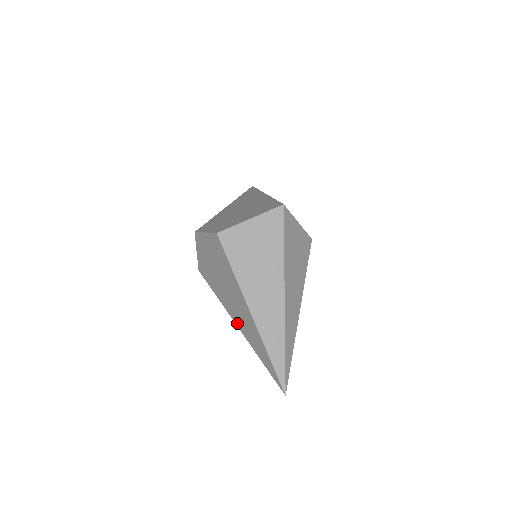
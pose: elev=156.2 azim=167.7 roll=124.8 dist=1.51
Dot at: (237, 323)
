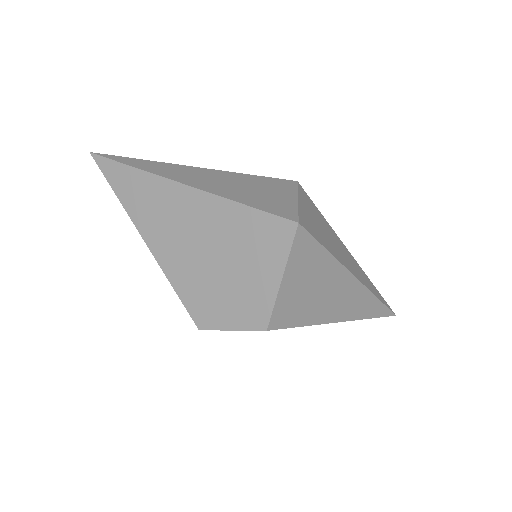
Dot at: occluded
